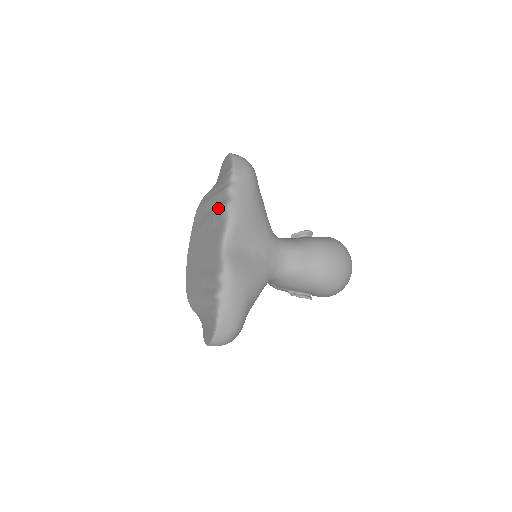
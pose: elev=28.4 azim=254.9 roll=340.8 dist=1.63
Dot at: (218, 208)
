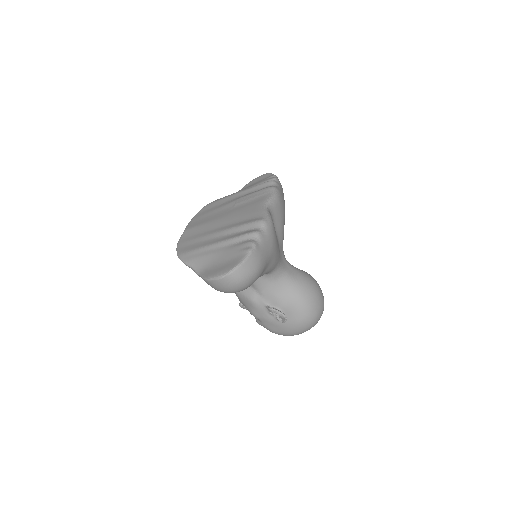
Dot at: occluded
